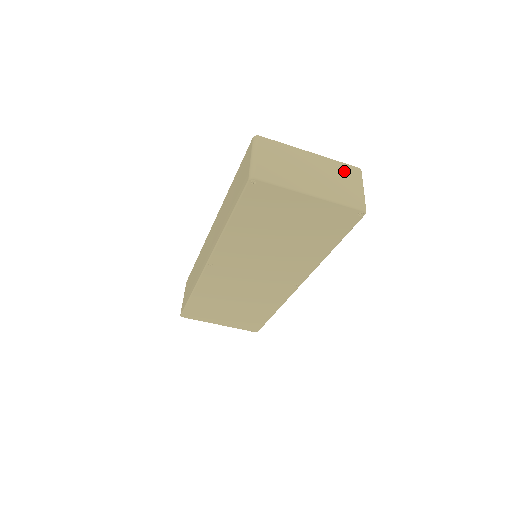
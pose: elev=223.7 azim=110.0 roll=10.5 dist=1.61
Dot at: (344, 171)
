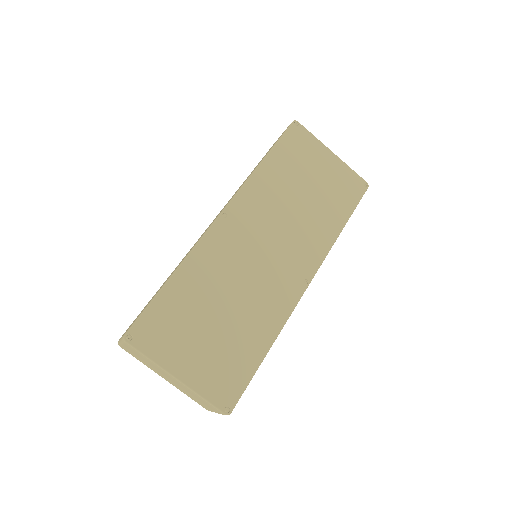
Dot at: occluded
